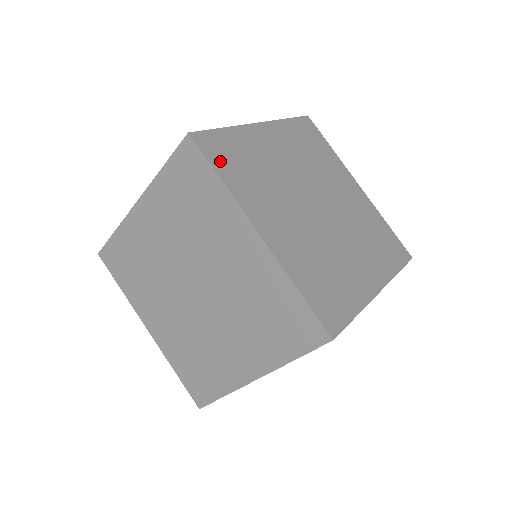
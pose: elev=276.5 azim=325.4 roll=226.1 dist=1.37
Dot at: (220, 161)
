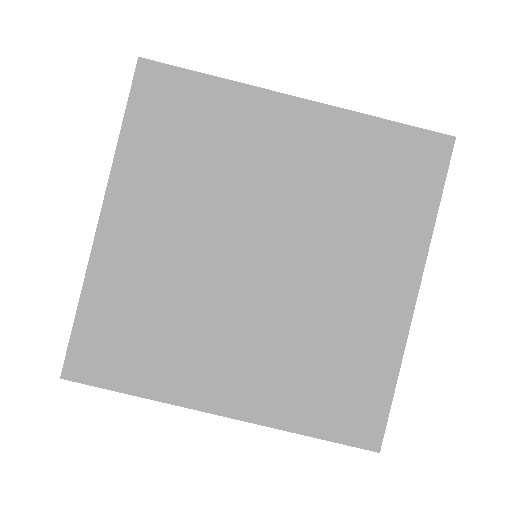
Dot at: (116, 370)
